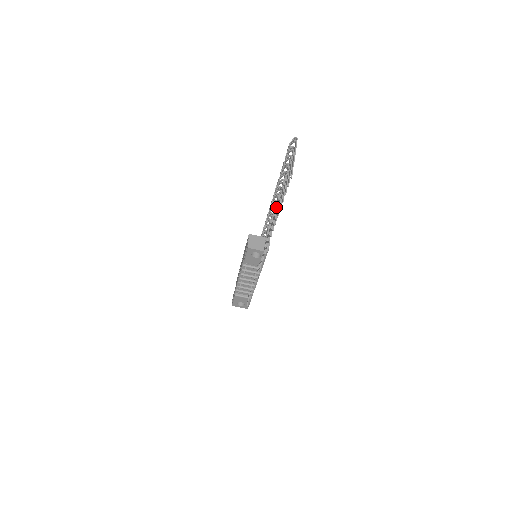
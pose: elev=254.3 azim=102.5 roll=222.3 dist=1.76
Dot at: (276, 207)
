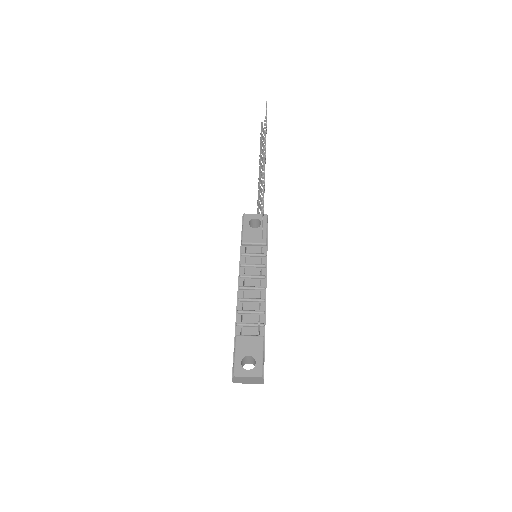
Dot at: occluded
